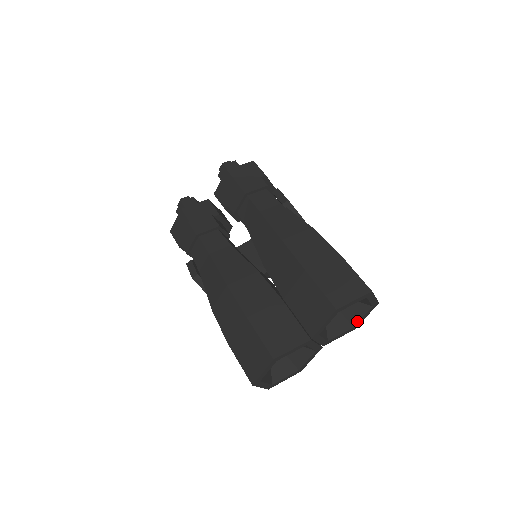
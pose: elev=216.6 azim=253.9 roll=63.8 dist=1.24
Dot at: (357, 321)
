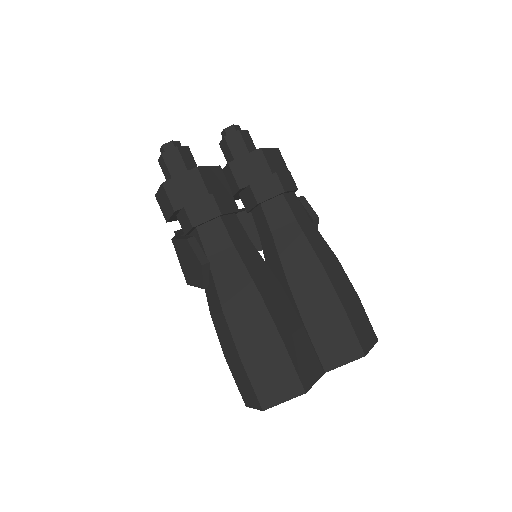
Dot at: occluded
